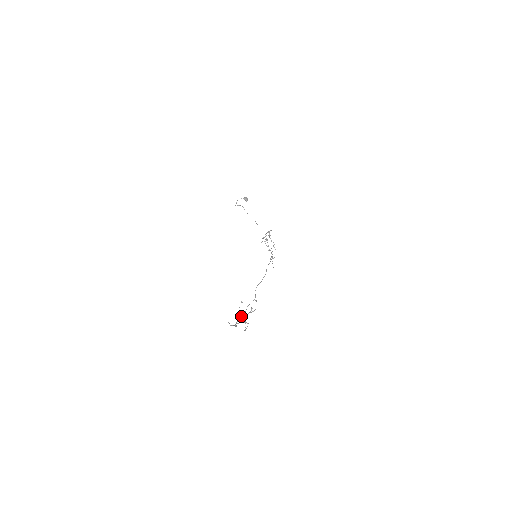
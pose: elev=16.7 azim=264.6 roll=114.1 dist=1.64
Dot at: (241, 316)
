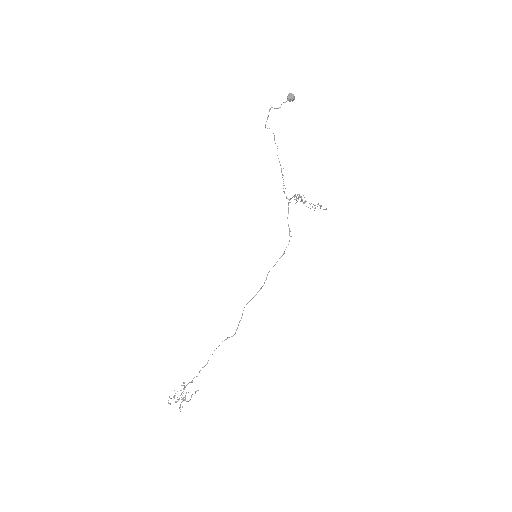
Dot at: (184, 389)
